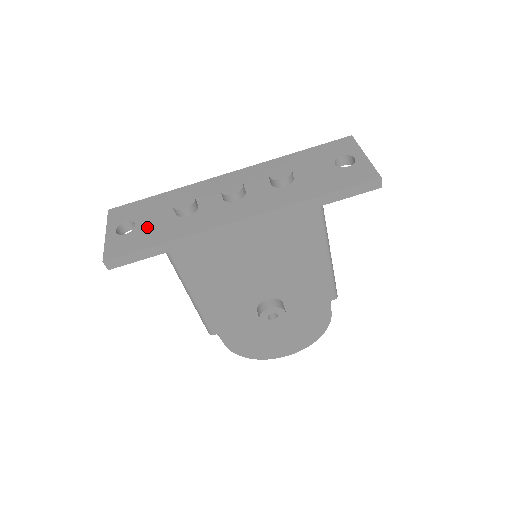
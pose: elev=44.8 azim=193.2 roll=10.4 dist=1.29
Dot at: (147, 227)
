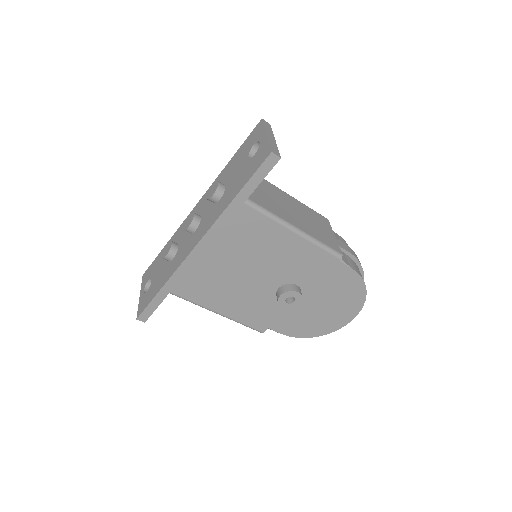
Dot at: (156, 280)
